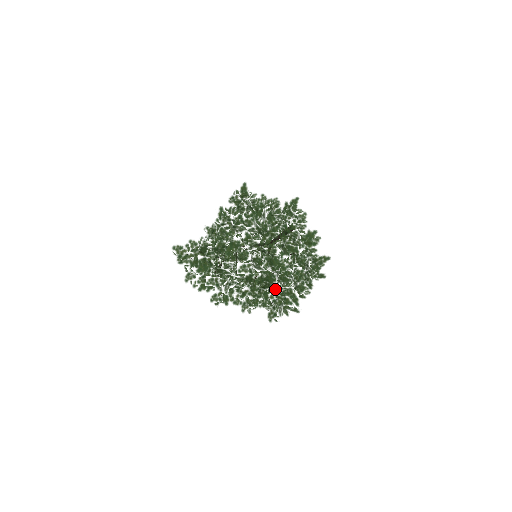
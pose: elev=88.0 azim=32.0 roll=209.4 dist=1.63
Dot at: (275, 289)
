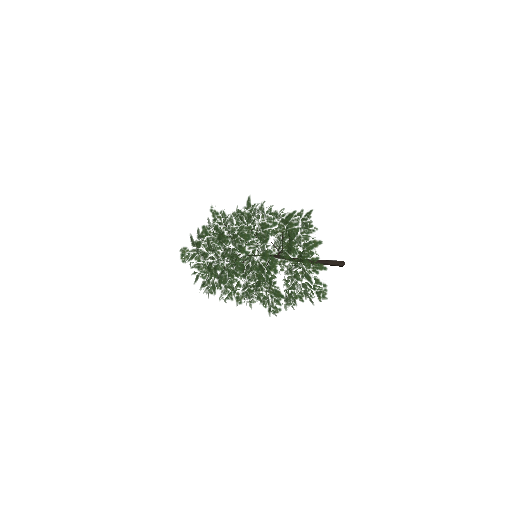
Dot at: occluded
